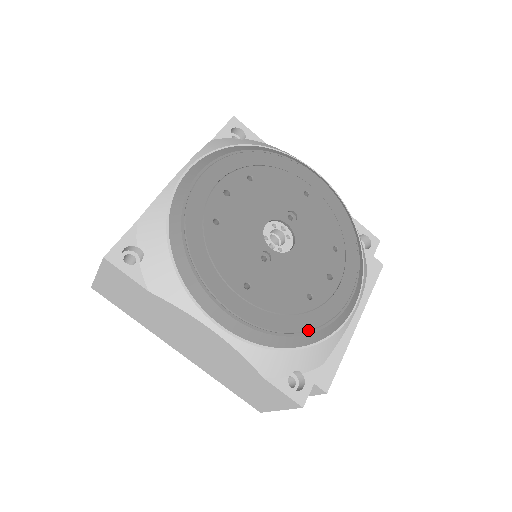
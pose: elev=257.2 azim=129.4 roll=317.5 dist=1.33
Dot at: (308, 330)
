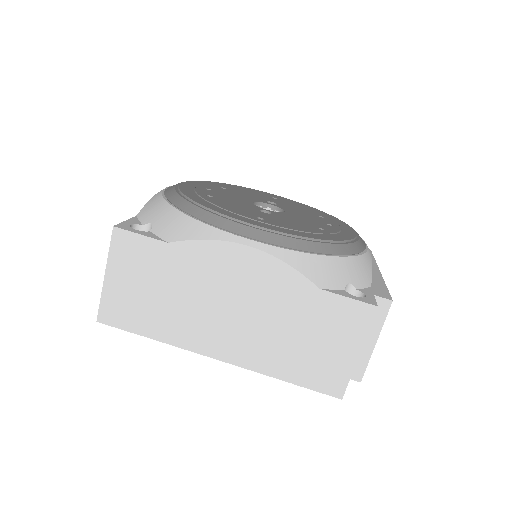
Dot at: (336, 241)
